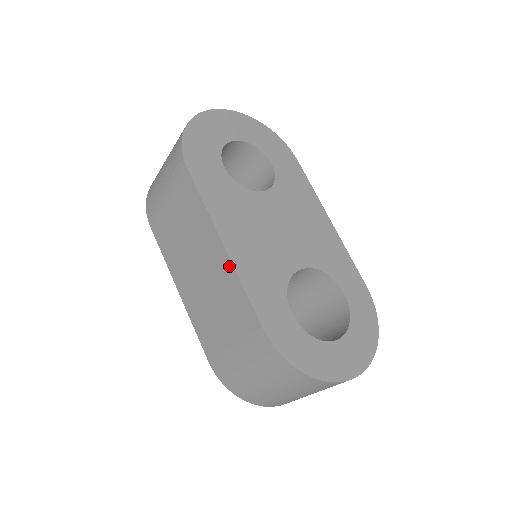
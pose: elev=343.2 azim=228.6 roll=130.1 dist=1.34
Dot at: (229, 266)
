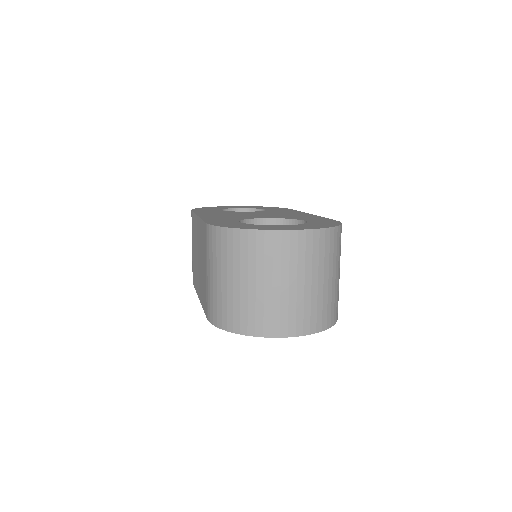
Dot at: (199, 222)
